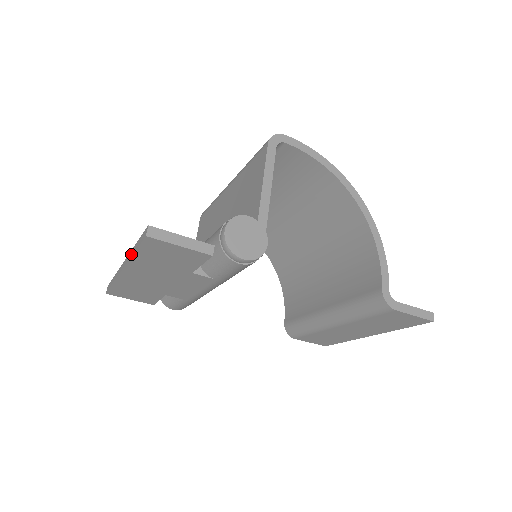
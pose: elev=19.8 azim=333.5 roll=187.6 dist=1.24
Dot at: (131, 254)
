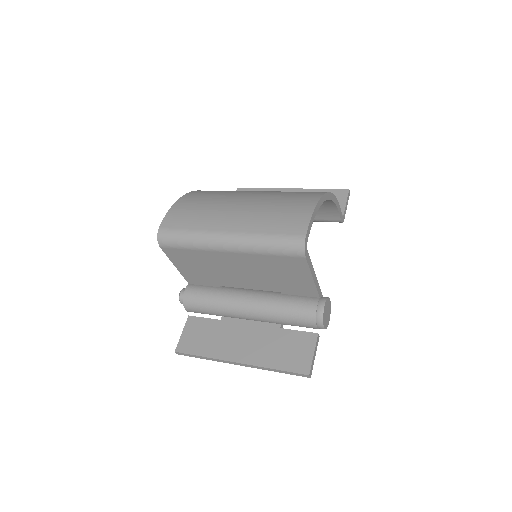
Dot at: (268, 370)
